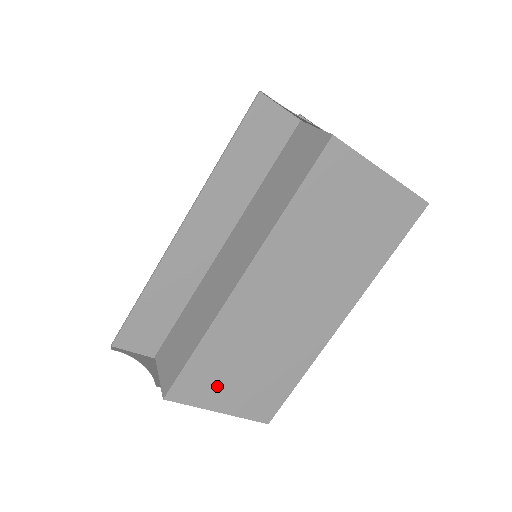
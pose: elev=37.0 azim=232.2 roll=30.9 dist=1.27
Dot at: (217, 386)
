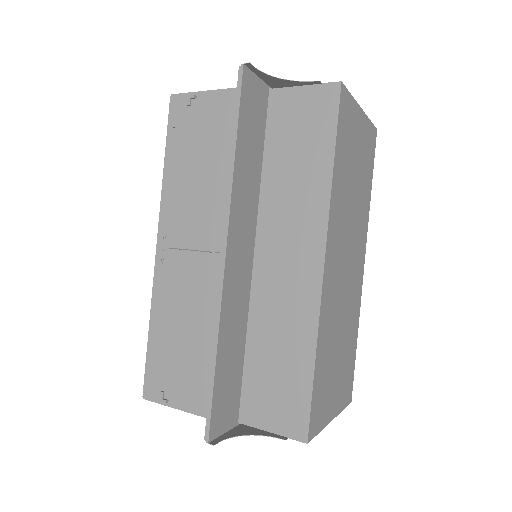
Dot at: (328, 393)
